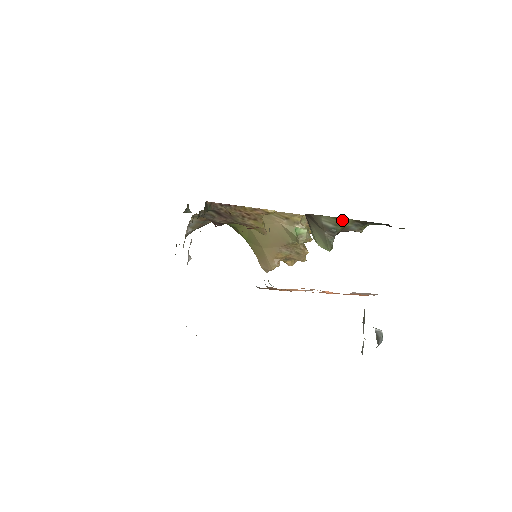
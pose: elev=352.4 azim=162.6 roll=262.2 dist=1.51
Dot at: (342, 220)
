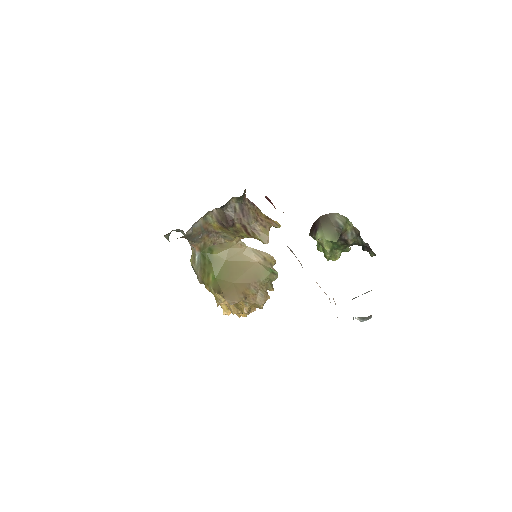
Dot at: (348, 222)
